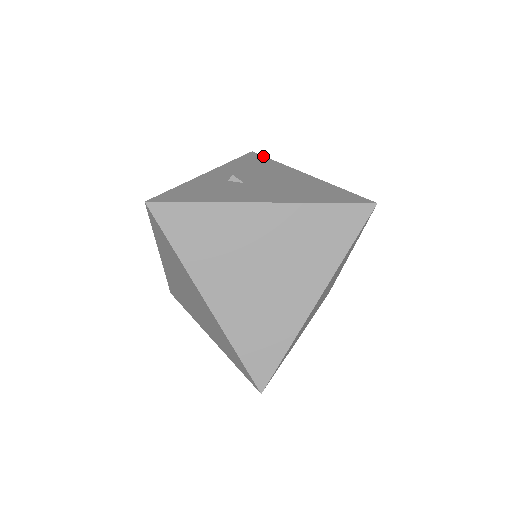
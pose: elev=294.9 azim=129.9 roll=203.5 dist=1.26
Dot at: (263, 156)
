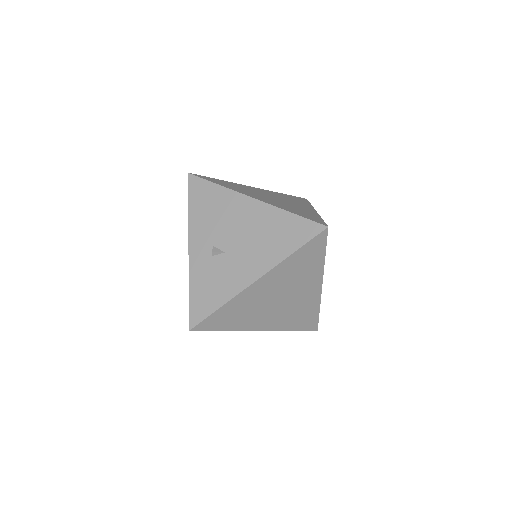
Dot at: (203, 180)
